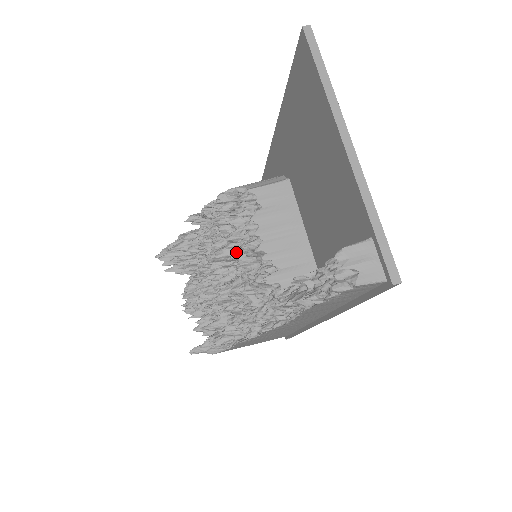
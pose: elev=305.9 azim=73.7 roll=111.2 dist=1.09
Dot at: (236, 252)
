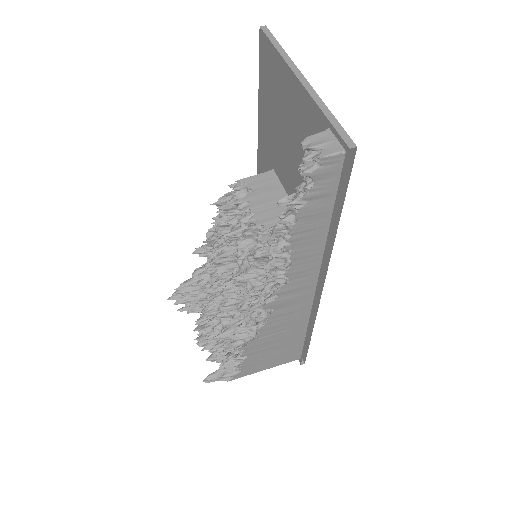
Dot at: occluded
